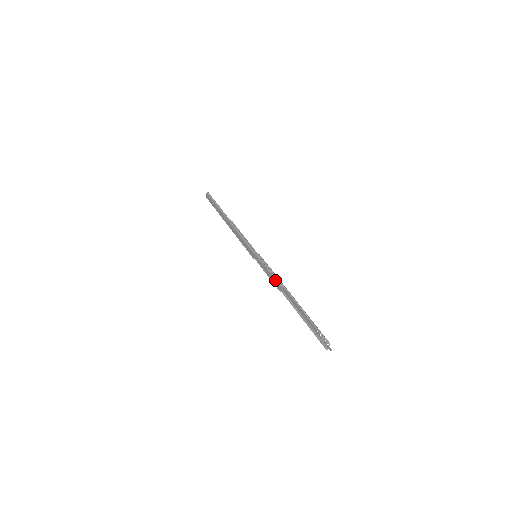
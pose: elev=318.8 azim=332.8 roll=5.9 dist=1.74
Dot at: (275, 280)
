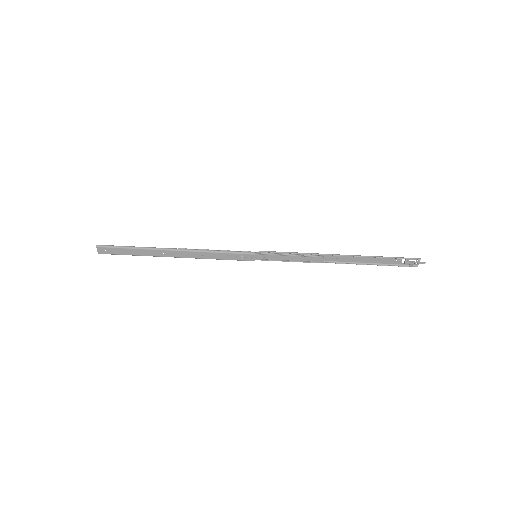
Dot at: (310, 257)
